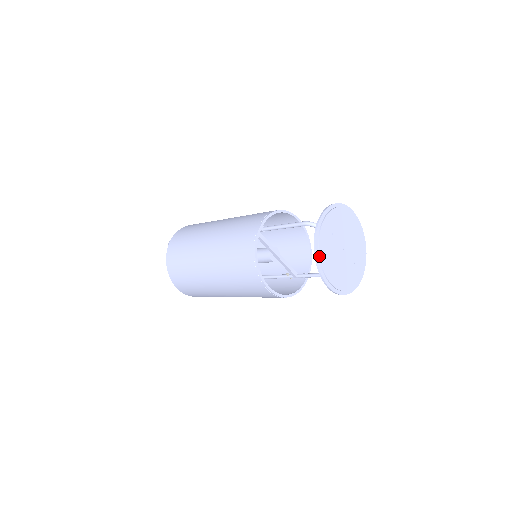
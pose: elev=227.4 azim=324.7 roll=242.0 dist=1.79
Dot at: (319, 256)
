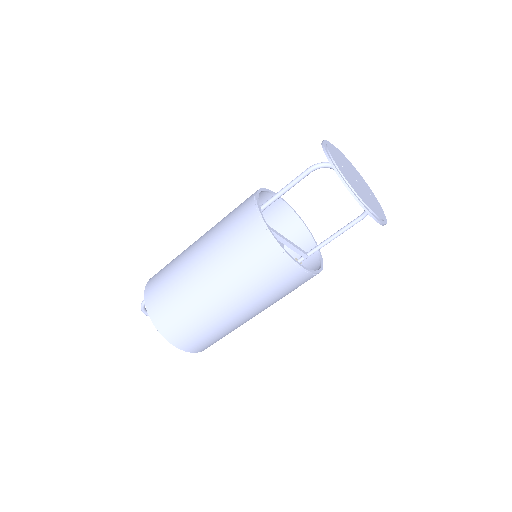
Dot at: (350, 187)
